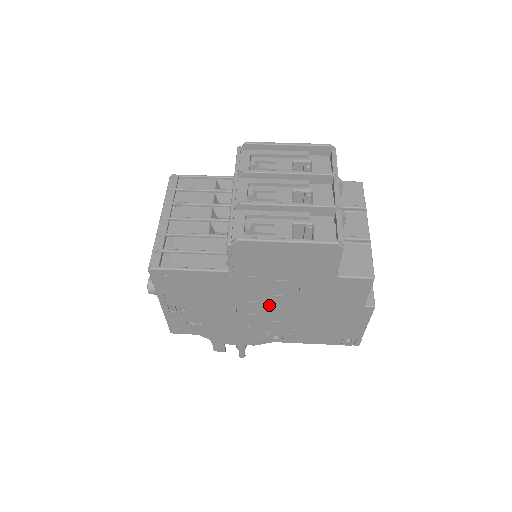
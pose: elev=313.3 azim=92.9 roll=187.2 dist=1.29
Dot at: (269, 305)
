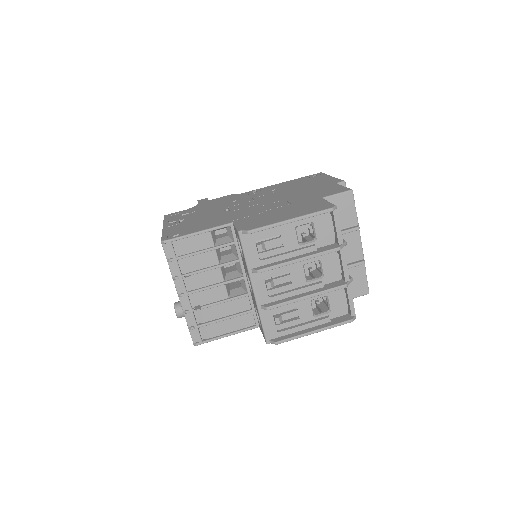
Dot at: occluded
